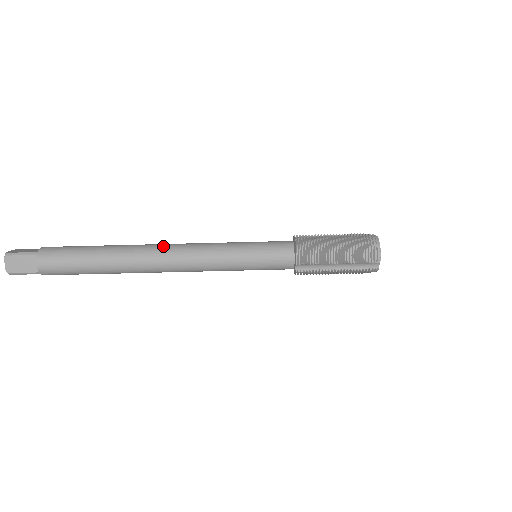
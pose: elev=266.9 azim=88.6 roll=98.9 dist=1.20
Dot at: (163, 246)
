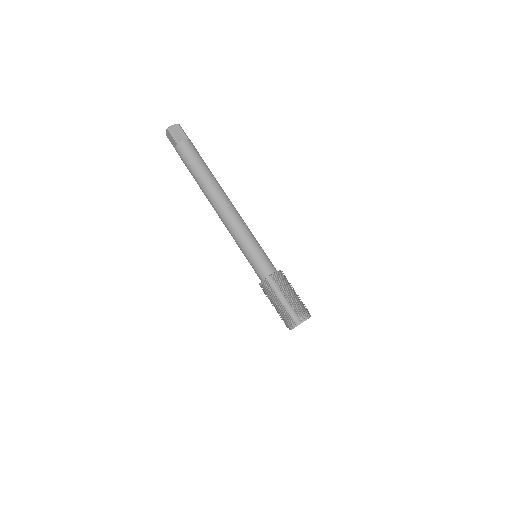
Dot at: occluded
